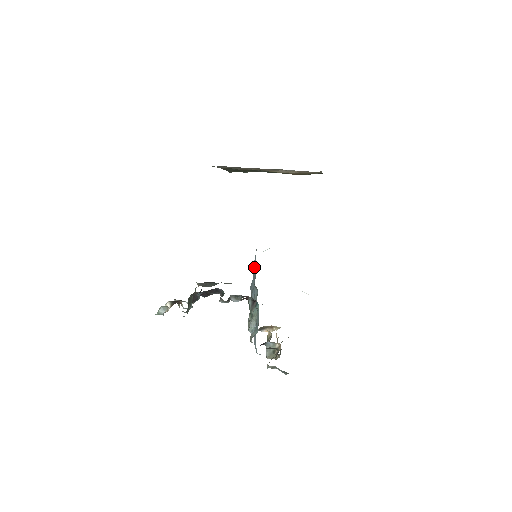
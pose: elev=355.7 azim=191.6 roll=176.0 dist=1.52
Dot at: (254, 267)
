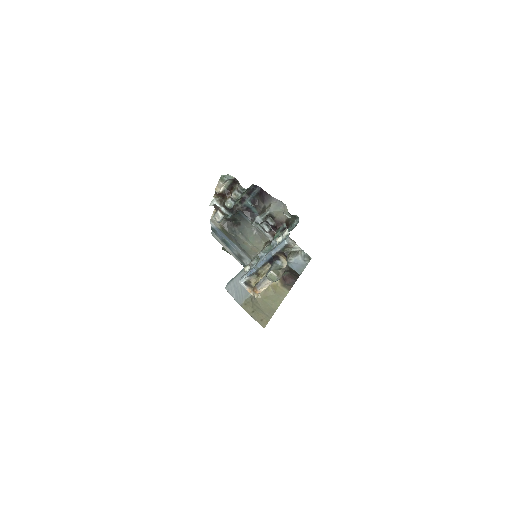
Dot at: occluded
